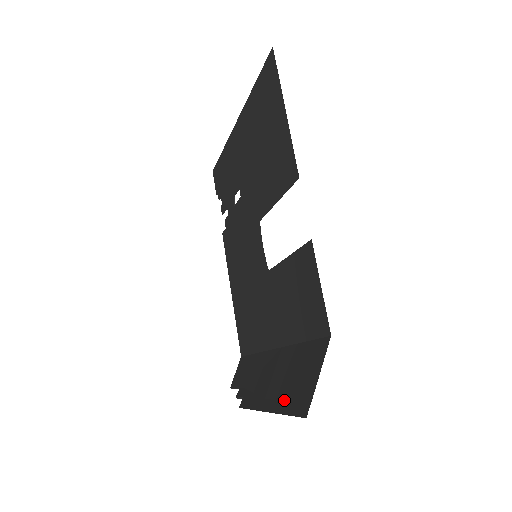
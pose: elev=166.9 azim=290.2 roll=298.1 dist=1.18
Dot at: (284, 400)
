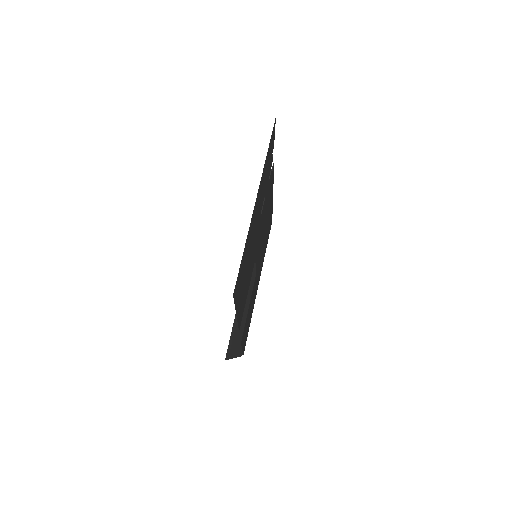
Dot at: (235, 329)
